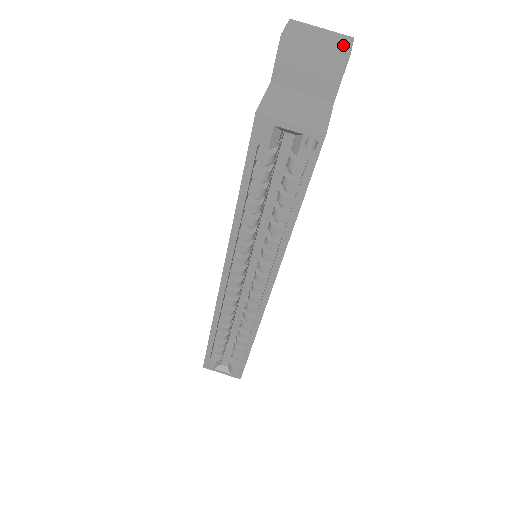
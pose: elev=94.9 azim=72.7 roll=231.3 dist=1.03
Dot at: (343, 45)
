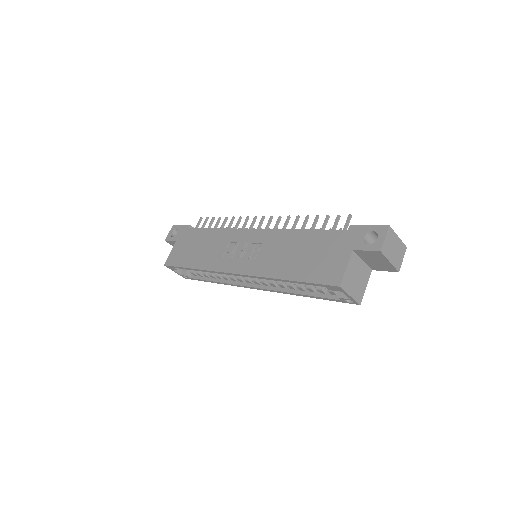
Dot at: (400, 260)
